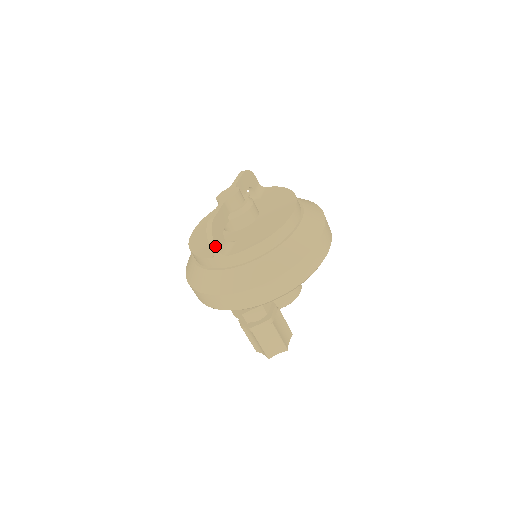
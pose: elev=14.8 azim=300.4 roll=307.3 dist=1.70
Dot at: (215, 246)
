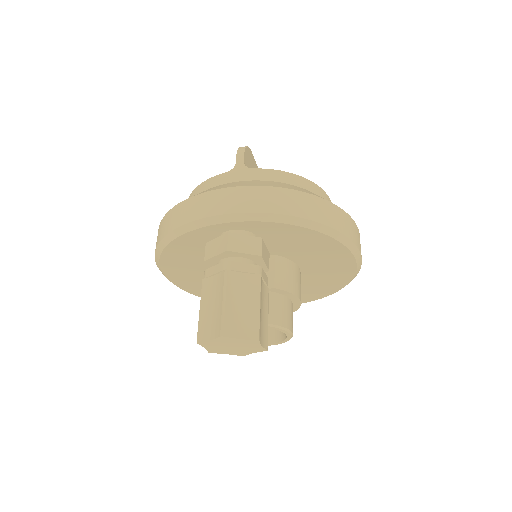
Dot at: (243, 155)
